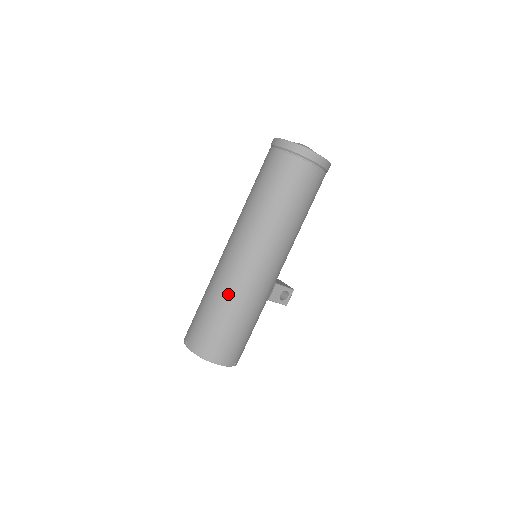
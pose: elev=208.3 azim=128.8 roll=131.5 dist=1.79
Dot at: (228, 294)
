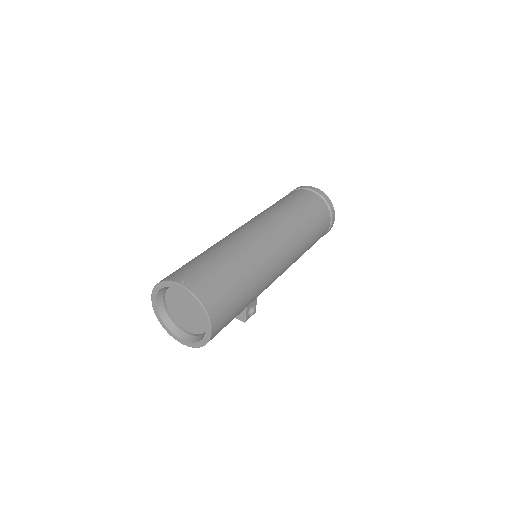
Dot at: (252, 262)
